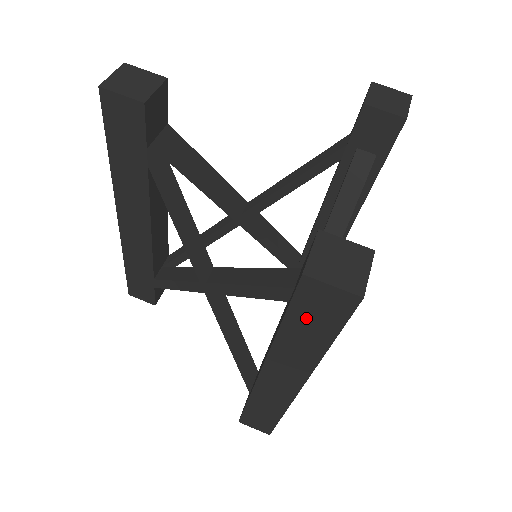
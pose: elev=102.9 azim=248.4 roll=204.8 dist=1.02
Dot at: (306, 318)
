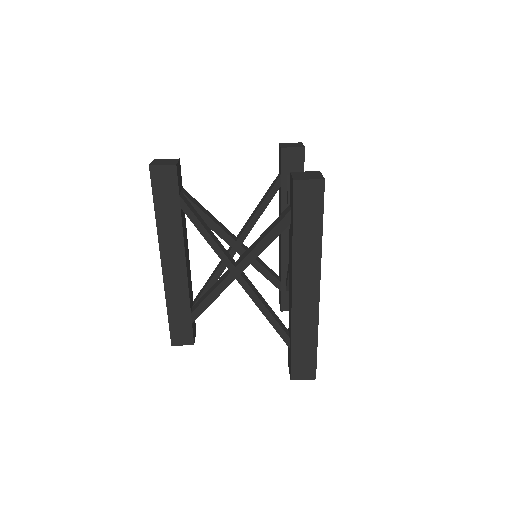
Dot at: (304, 214)
